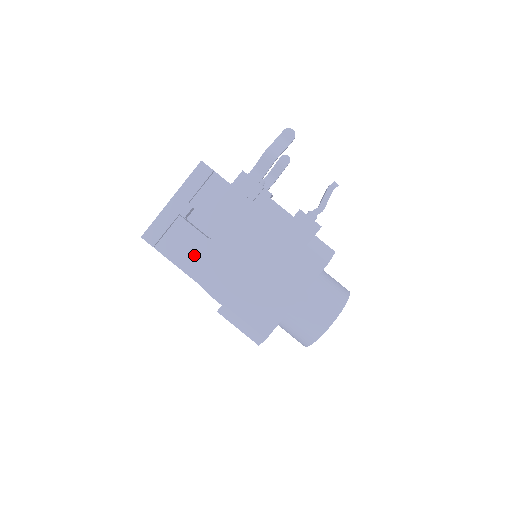
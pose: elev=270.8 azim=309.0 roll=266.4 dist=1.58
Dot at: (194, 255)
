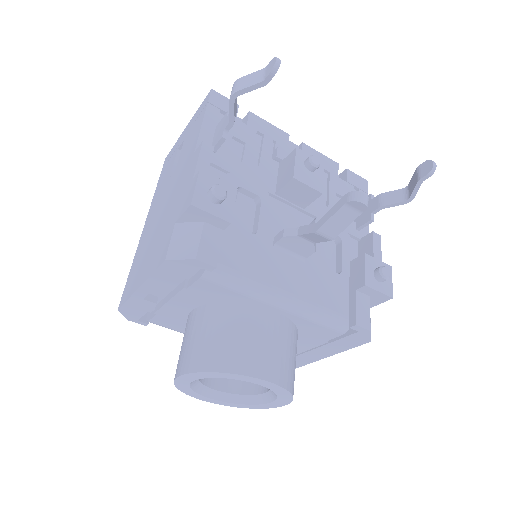
Dot at: (160, 189)
